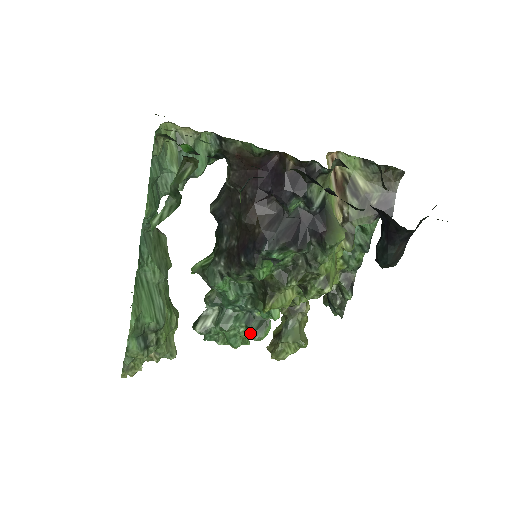
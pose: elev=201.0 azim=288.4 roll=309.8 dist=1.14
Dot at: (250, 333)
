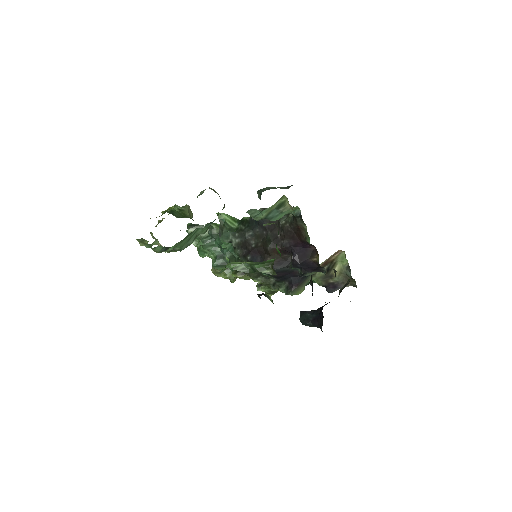
Dot at: (214, 263)
